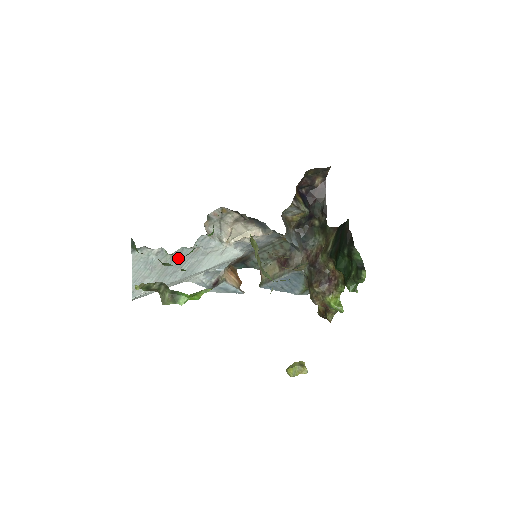
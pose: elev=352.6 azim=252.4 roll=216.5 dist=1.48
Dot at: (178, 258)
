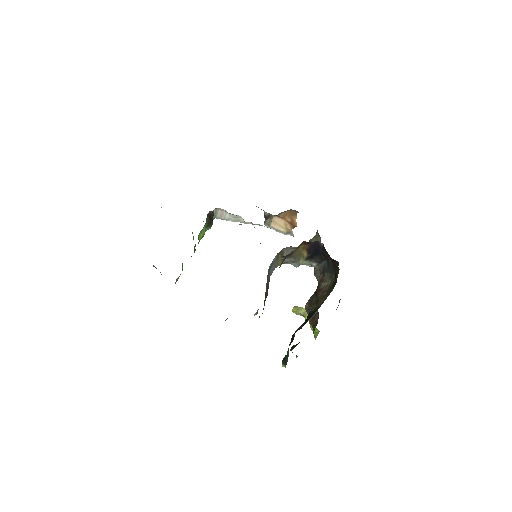
Dot at: occluded
